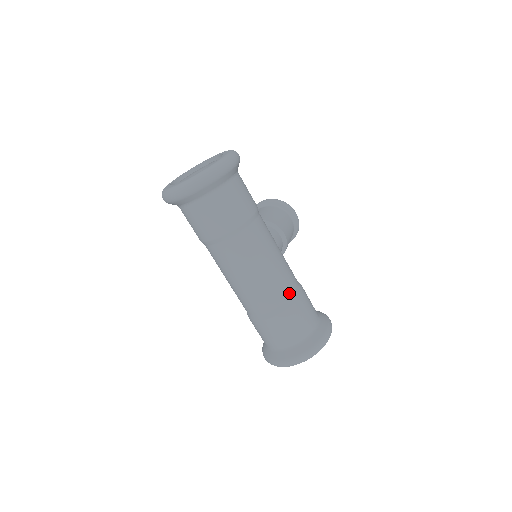
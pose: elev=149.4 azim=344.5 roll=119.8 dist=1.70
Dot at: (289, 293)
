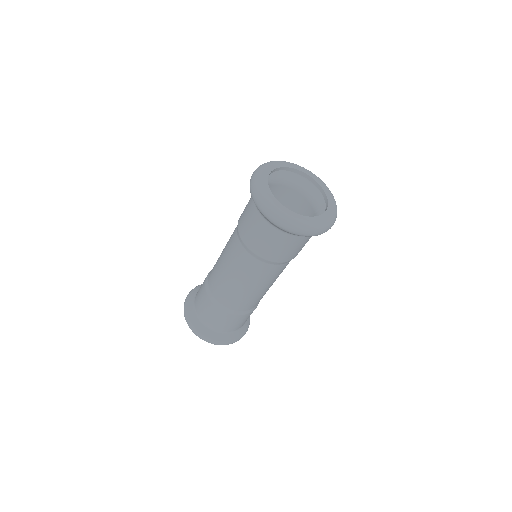
Dot at: (251, 307)
